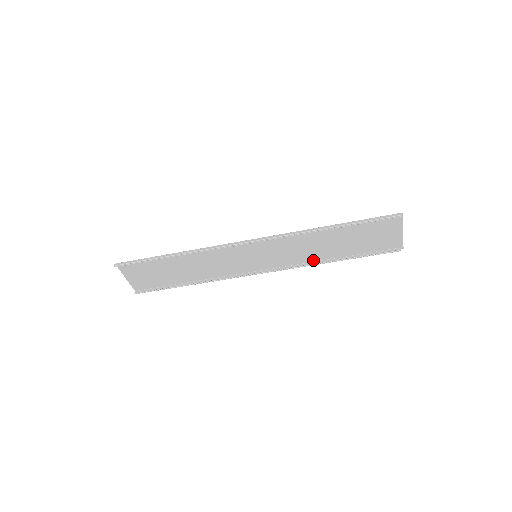
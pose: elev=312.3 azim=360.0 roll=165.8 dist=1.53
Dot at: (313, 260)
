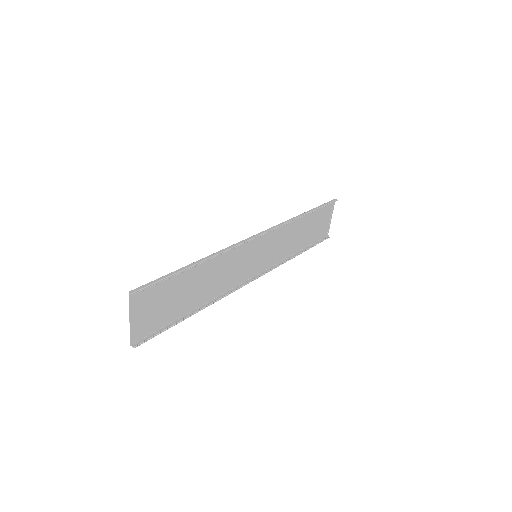
Dot at: (285, 257)
